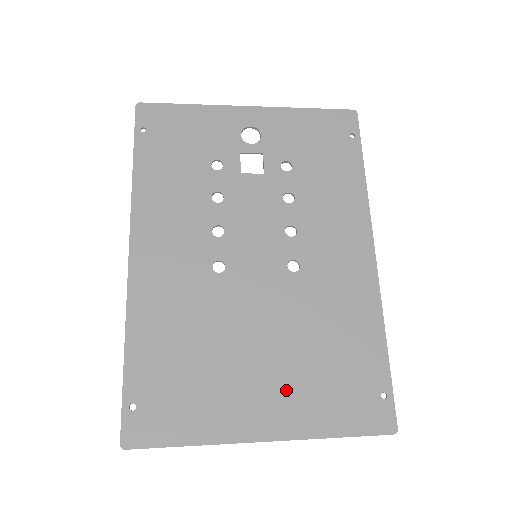
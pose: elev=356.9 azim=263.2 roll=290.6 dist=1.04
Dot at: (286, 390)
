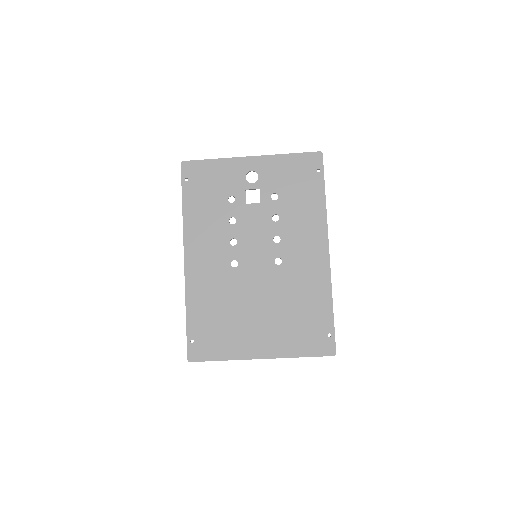
Dot at: (273, 332)
